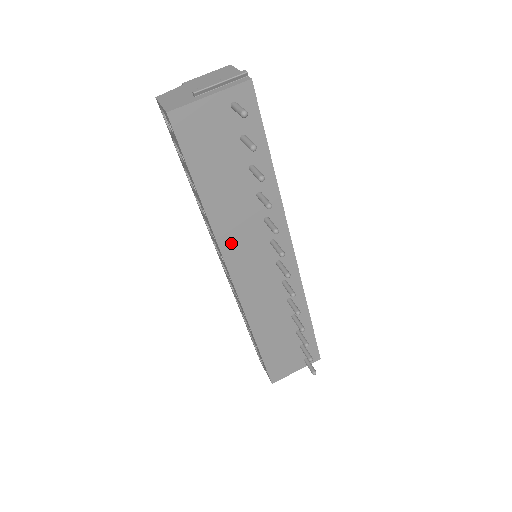
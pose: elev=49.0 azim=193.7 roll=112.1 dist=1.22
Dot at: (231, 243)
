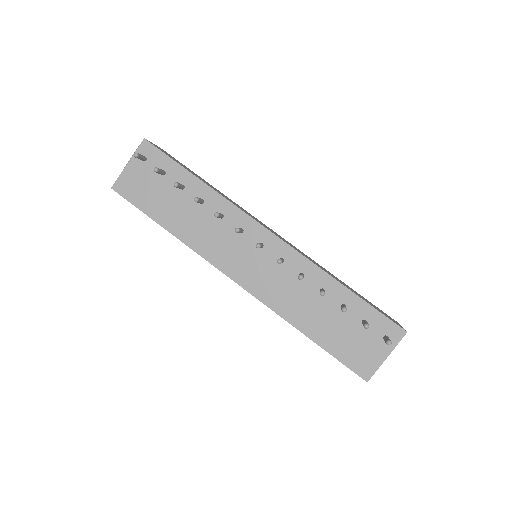
Dot at: (208, 248)
